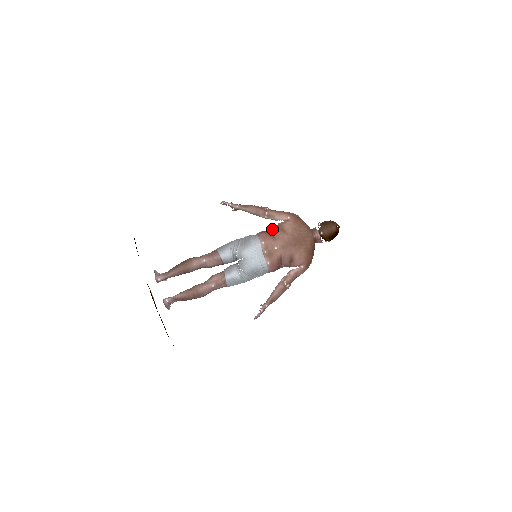
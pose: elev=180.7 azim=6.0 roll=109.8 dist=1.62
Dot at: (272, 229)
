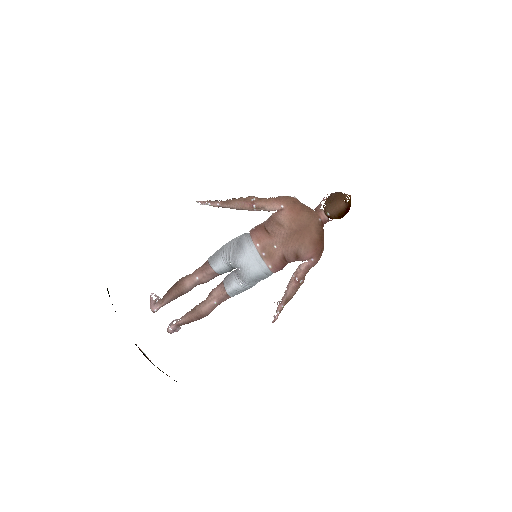
Dot at: (266, 223)
